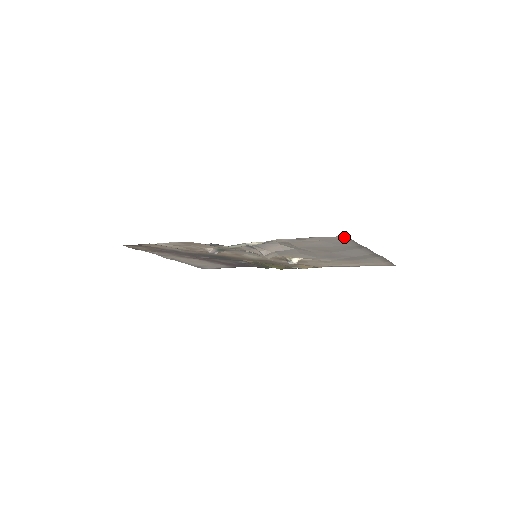
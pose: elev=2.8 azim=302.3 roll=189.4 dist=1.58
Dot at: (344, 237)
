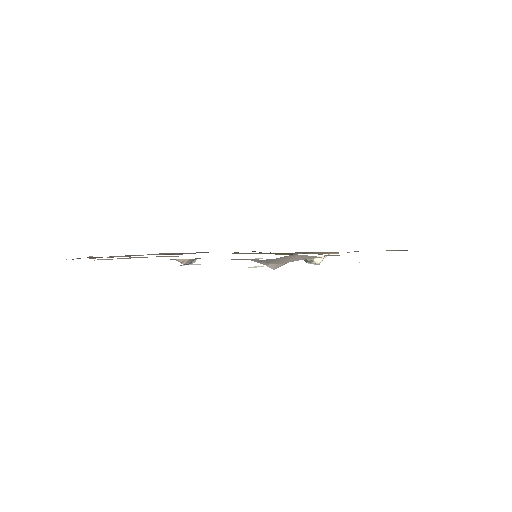
Dot at: occluded
